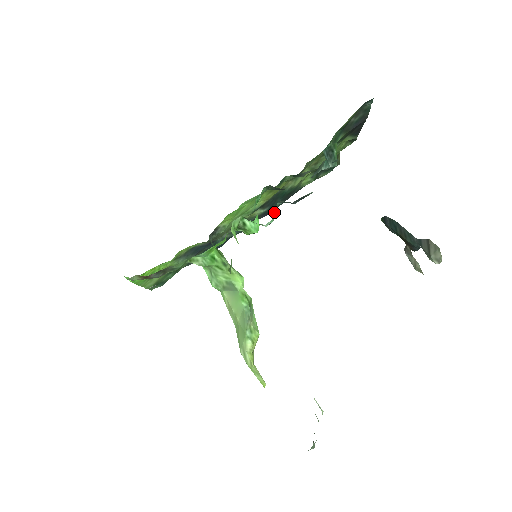
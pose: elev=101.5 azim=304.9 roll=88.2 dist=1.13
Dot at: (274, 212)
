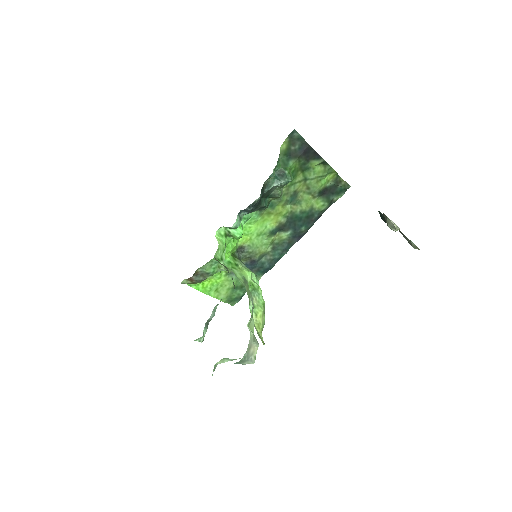
Dot at: (237, 218)
